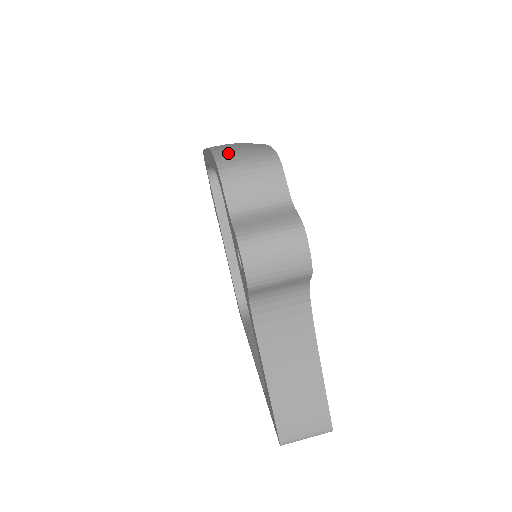
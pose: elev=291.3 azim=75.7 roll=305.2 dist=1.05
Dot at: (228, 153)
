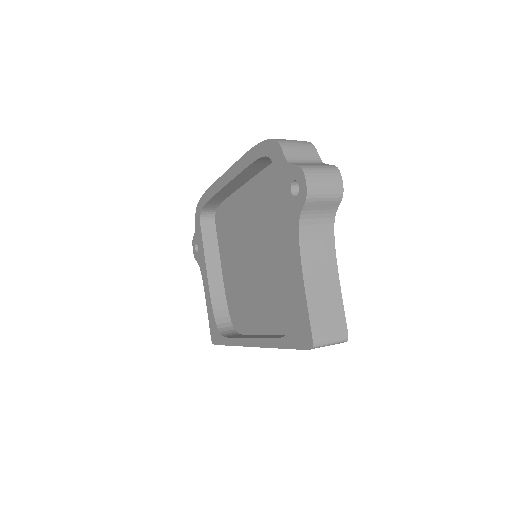
Dot at: occluded
